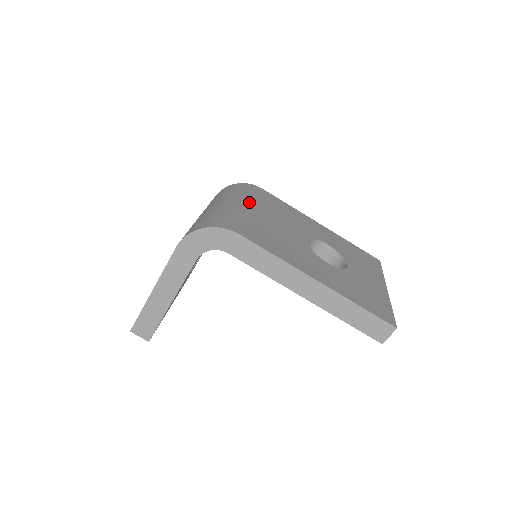
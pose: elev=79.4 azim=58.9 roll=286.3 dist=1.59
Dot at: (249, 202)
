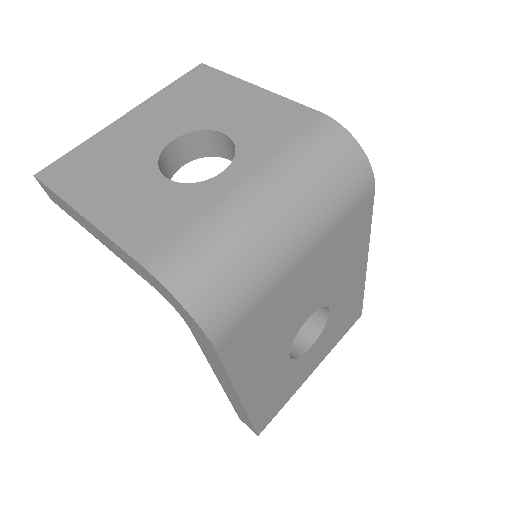
Dot at: (315, 244)
